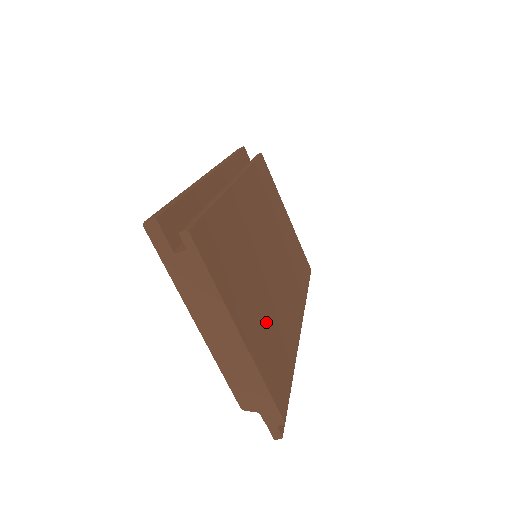
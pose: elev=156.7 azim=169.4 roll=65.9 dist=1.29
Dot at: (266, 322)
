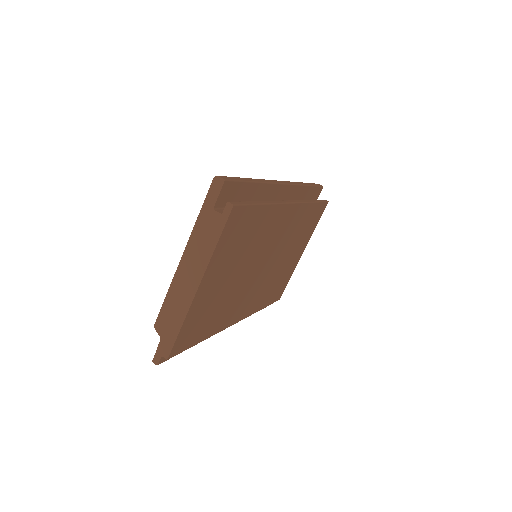
Dot at: (219, 297)
